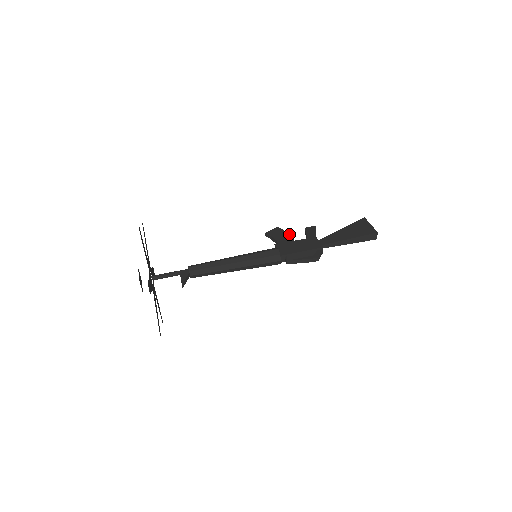
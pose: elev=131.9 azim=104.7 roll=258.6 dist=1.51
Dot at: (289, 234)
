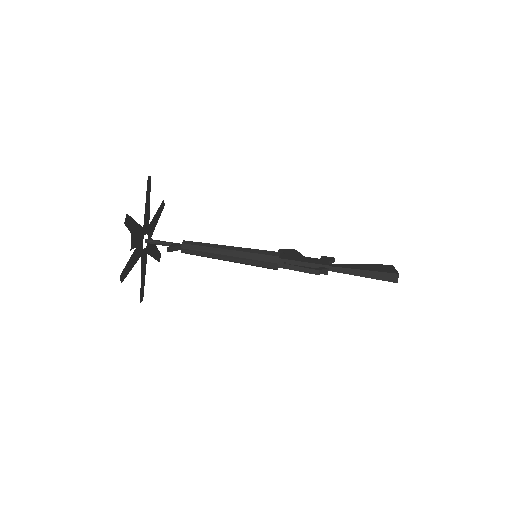
Dot at: occluded
